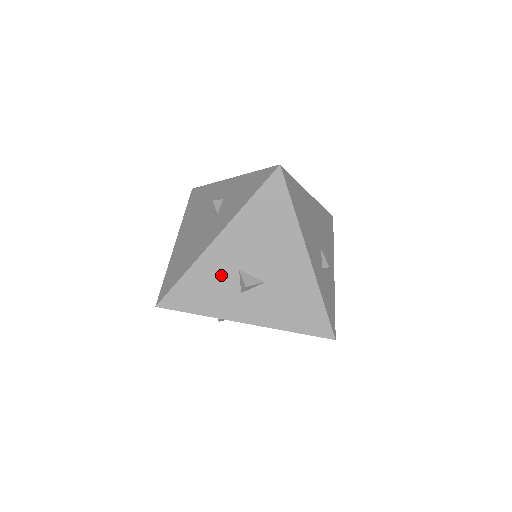
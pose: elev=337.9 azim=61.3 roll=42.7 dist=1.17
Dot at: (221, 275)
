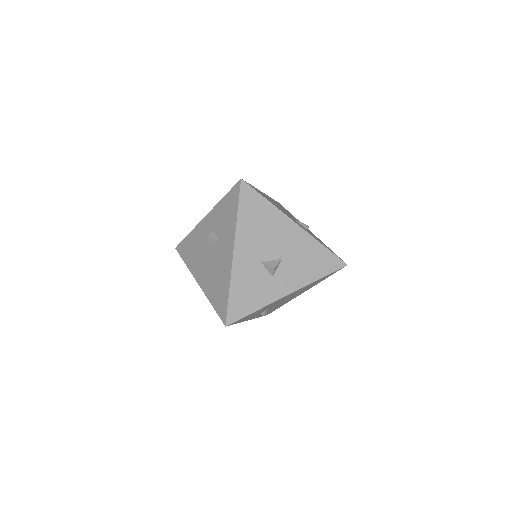
Dot at: (253, 274)
